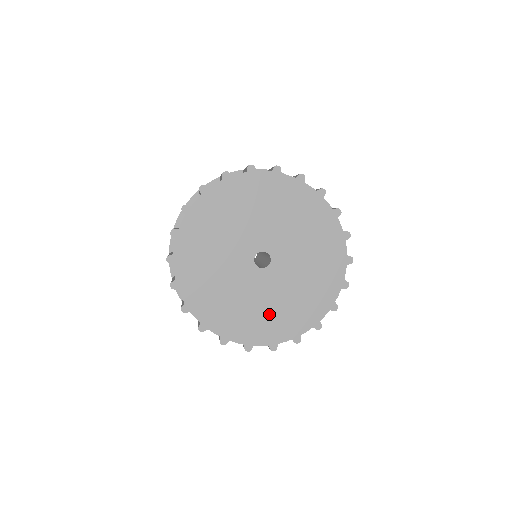
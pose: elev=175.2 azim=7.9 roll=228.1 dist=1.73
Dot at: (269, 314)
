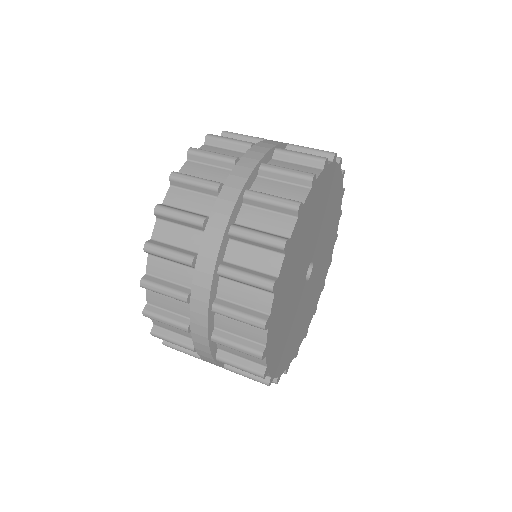
Dot at: (290, 338)
